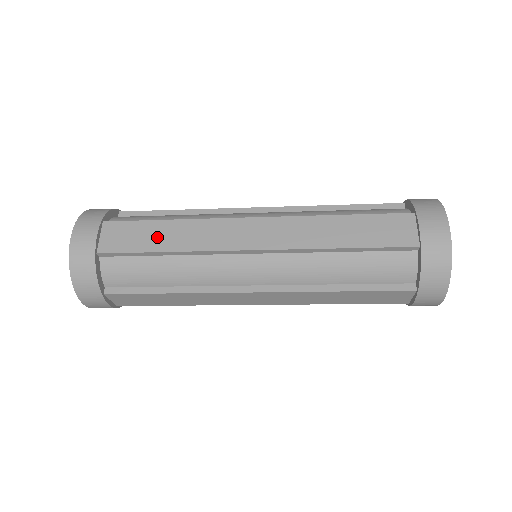
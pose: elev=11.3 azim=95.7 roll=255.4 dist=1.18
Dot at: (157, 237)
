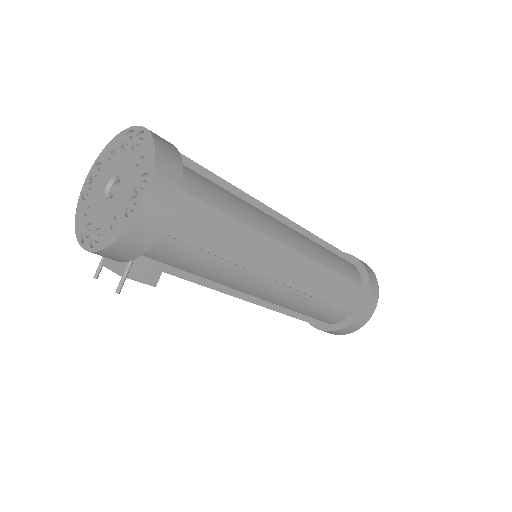
Dot at: occluded
